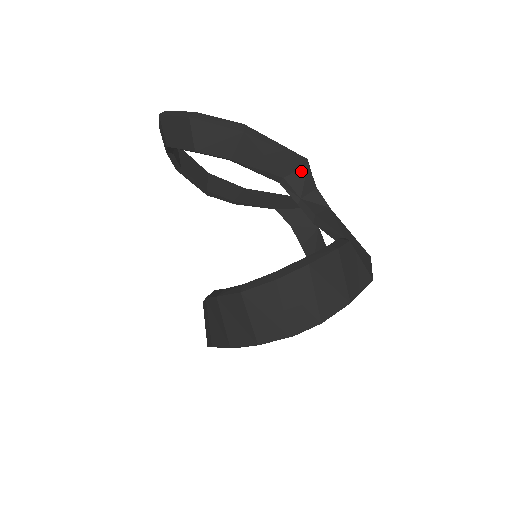
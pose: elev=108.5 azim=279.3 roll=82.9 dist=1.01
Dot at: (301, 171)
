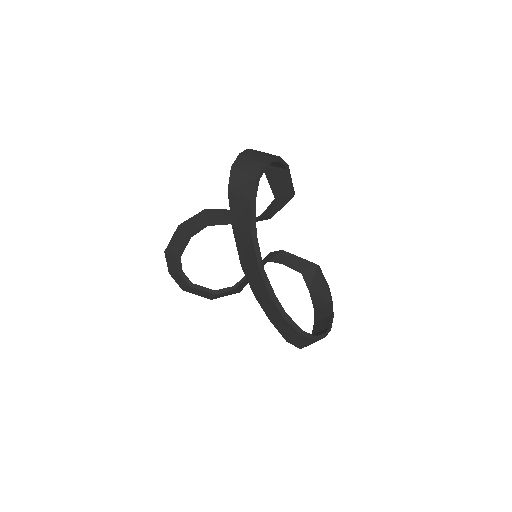
Dot at: occluded
